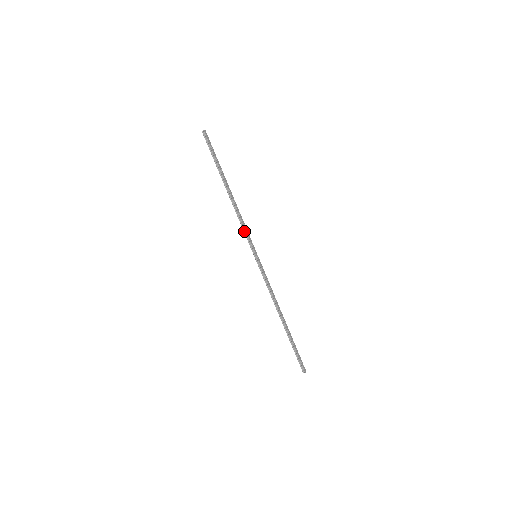
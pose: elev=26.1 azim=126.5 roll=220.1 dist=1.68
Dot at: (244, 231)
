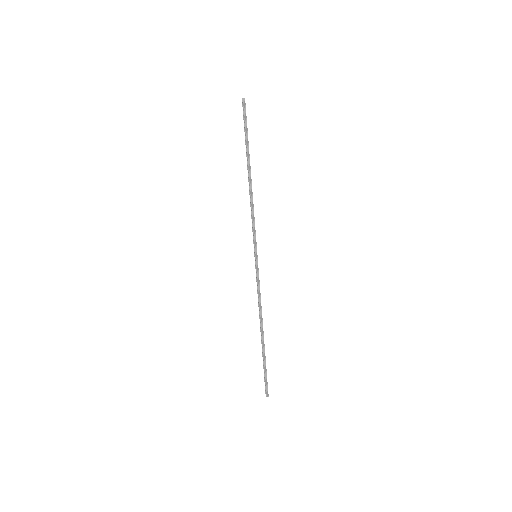
Dot at: (253, 225)
